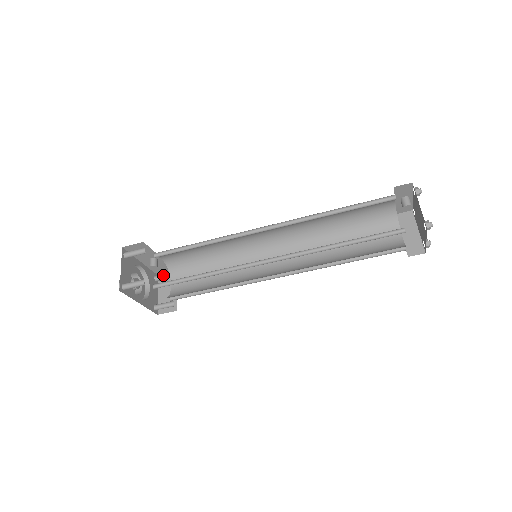
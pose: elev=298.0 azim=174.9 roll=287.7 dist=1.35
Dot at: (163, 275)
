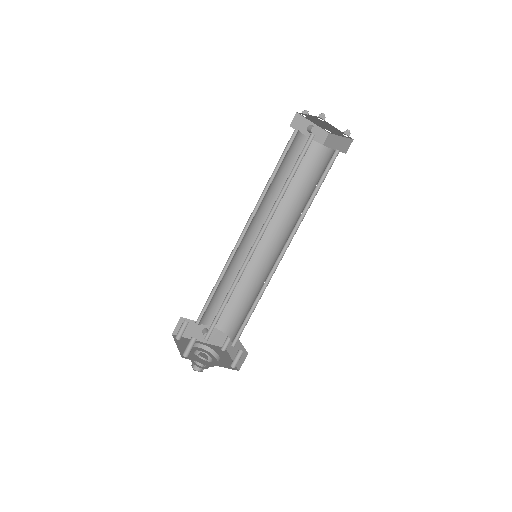
Dot at: (225, 341)
